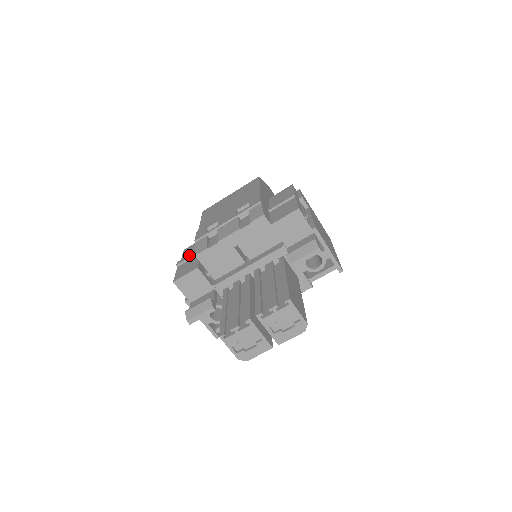
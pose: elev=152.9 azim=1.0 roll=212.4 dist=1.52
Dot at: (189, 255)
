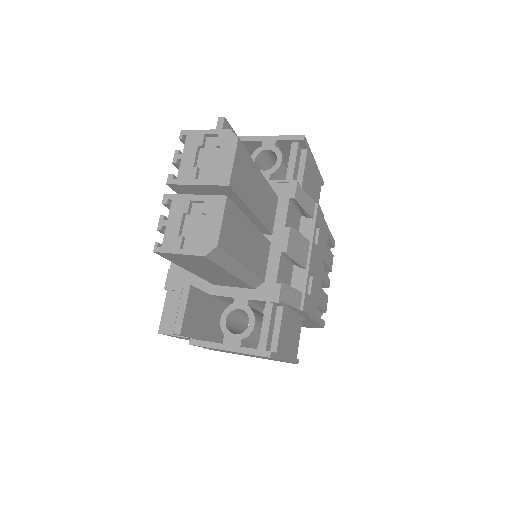
Dot at: occluded
